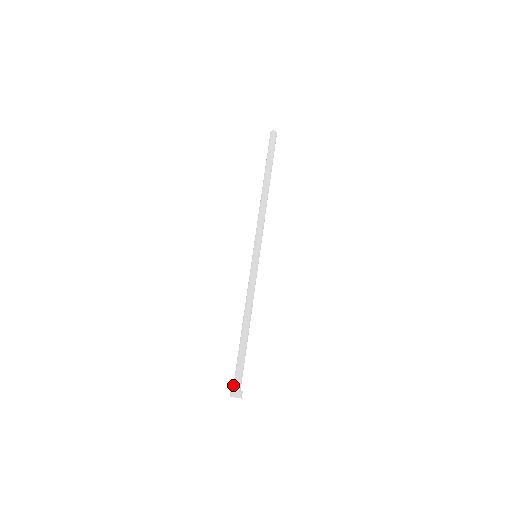
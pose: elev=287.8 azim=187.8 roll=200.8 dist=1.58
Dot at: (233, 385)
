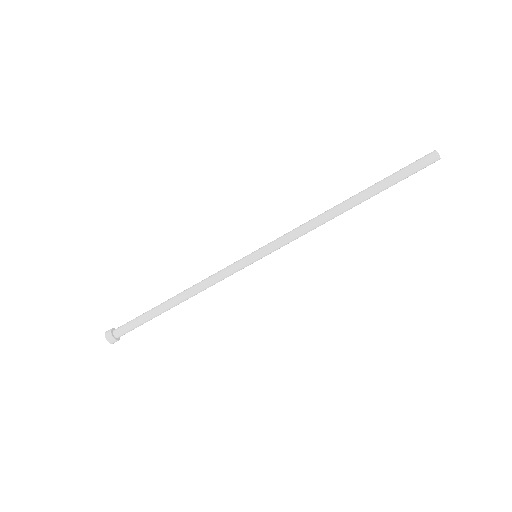
Dot at: (118, 333)
